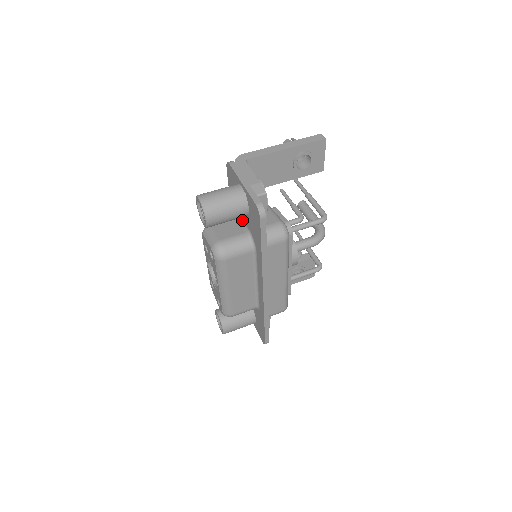
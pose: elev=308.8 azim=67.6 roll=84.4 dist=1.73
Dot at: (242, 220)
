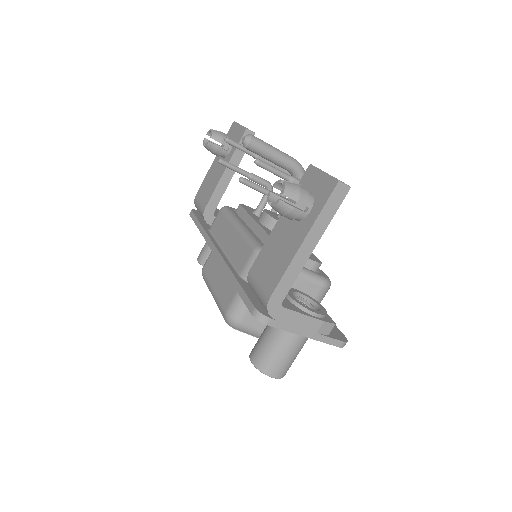
Dot at: occluded
